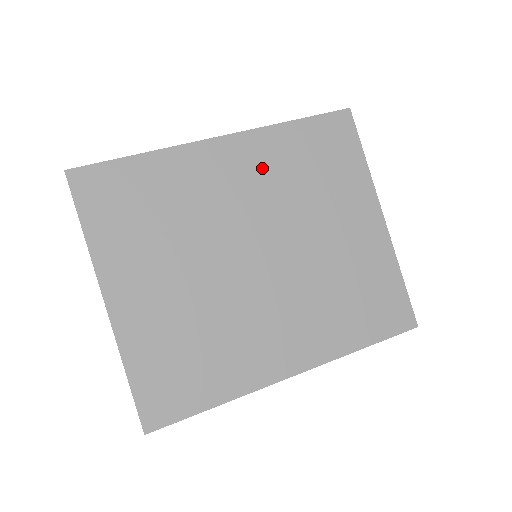
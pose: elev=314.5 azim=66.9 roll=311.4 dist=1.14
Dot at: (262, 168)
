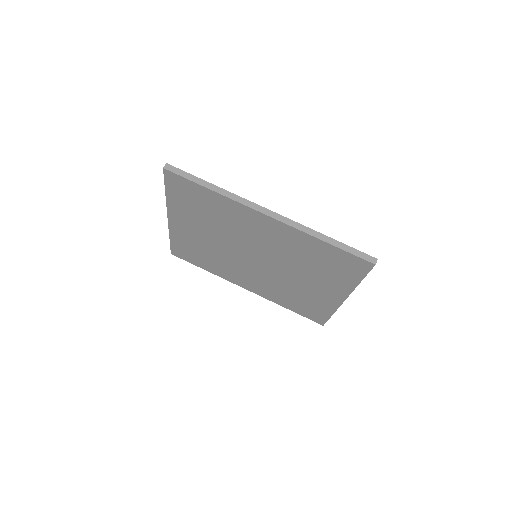
Dot at: (284, 241)
